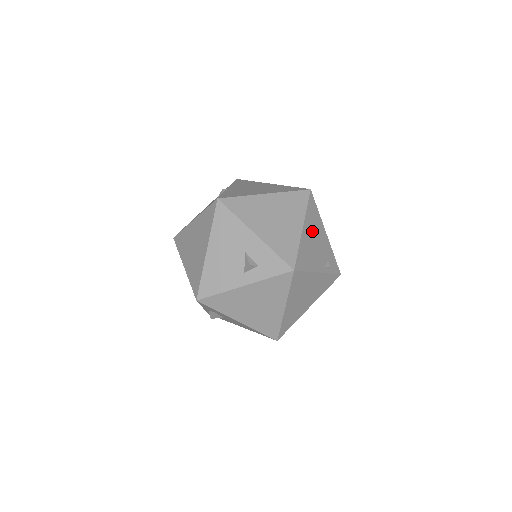
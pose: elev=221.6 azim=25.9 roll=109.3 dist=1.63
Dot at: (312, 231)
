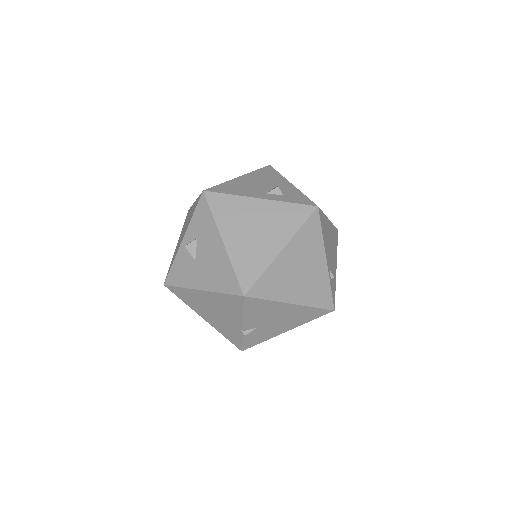
Dot at: (332, 238)
